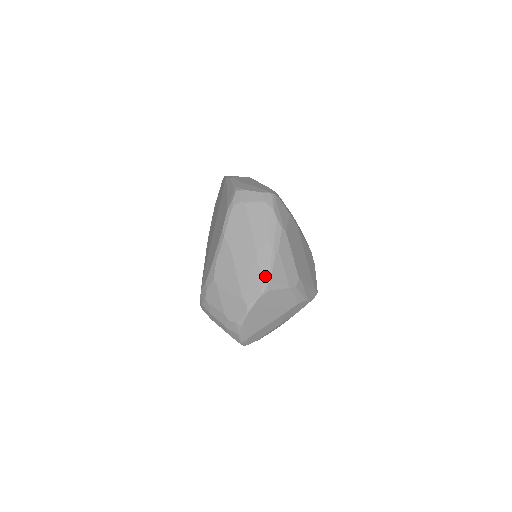
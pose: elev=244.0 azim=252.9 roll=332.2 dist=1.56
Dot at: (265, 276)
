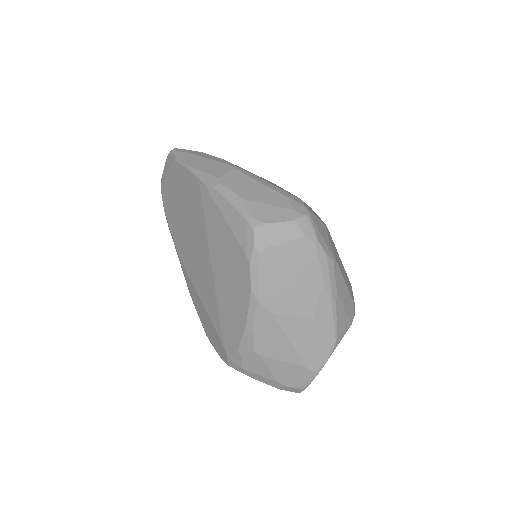
Dot at: (330, 334)
